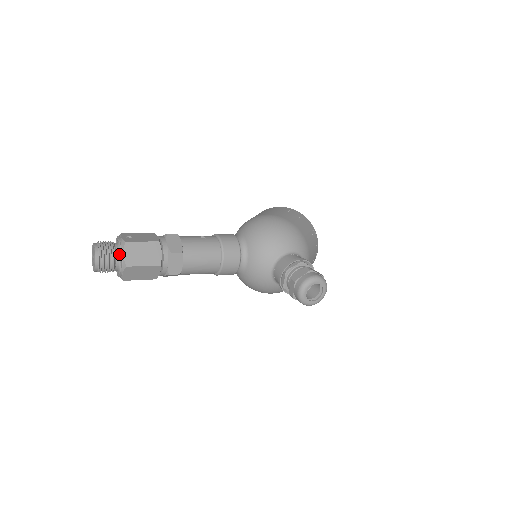
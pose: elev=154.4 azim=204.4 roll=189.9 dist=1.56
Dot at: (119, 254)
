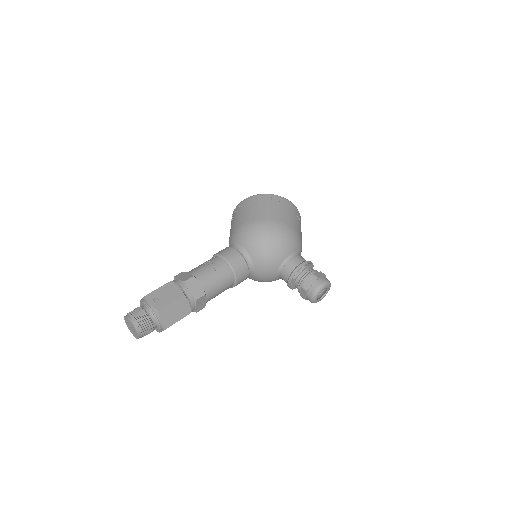
Dot at: (155, 320)
